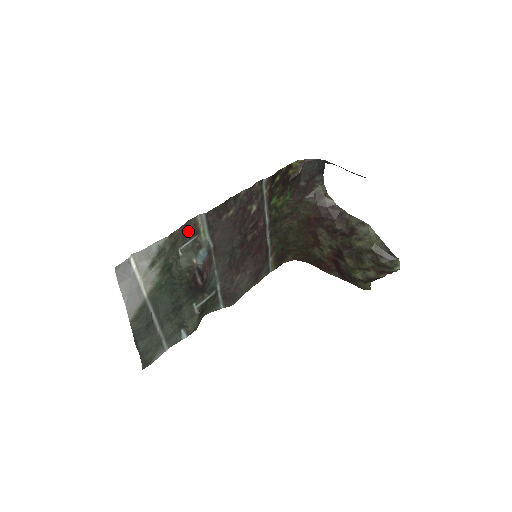
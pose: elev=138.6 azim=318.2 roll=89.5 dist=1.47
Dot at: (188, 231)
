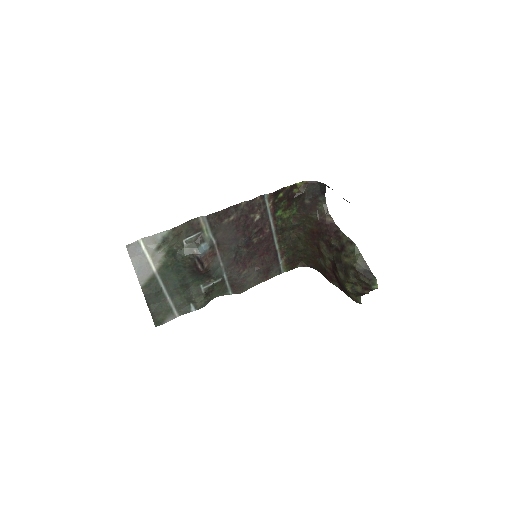
Dot at: (191, 228)
